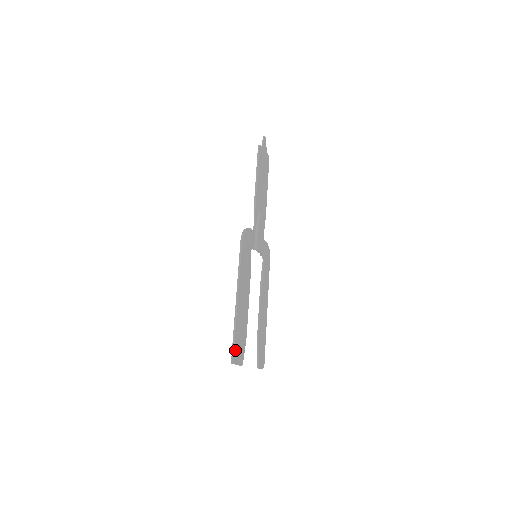
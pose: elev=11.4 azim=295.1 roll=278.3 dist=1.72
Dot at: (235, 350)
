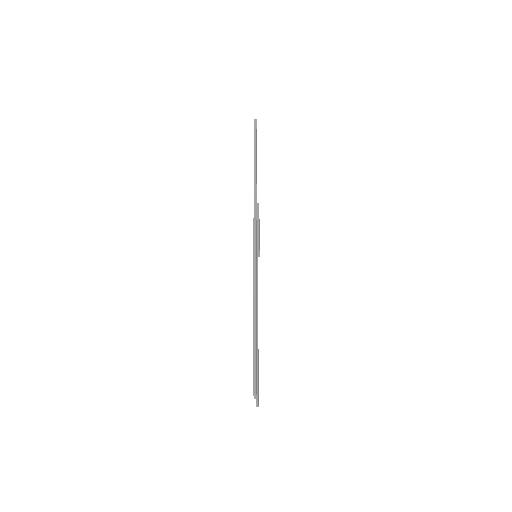
Dot at: (256, 375)
